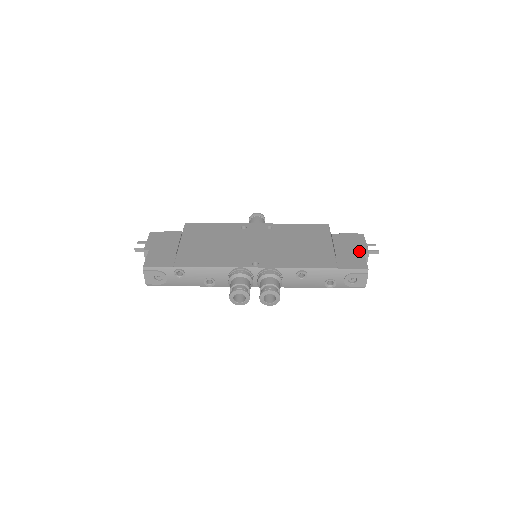
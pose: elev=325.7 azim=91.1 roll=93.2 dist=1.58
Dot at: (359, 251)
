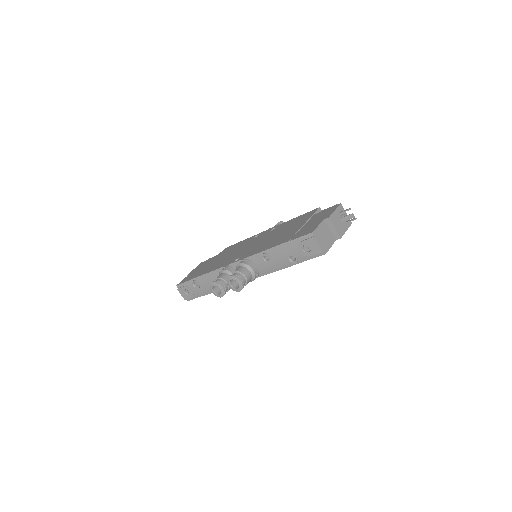
Dot at: (321, 220)
